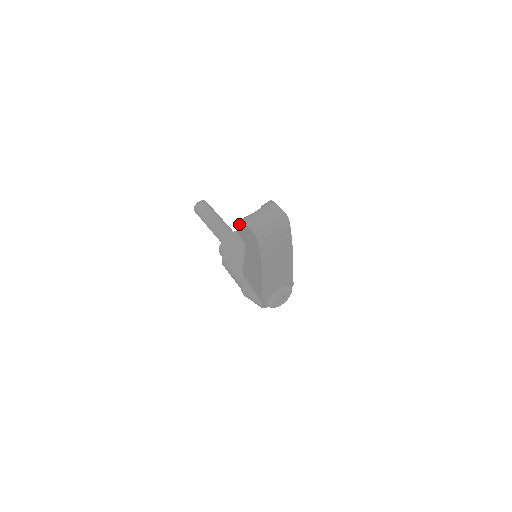
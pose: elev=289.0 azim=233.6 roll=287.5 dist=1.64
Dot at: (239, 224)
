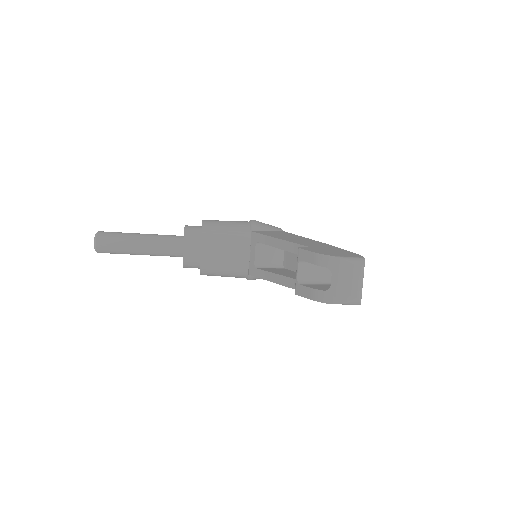
Dot at: occluded
